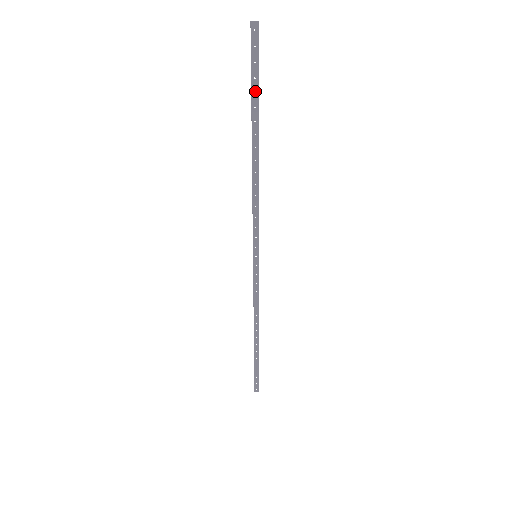
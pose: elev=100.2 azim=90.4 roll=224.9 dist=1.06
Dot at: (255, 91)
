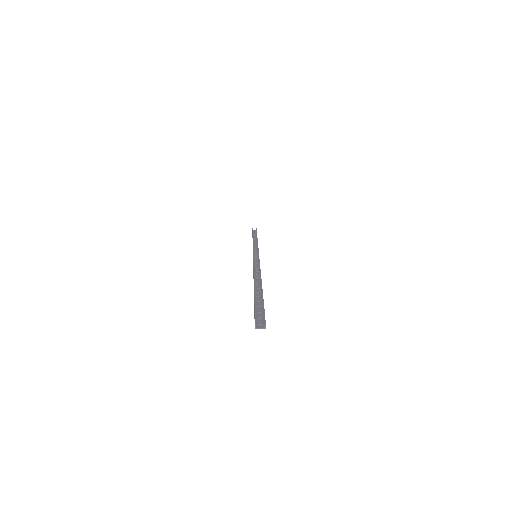
Dot at: (259, 303)
